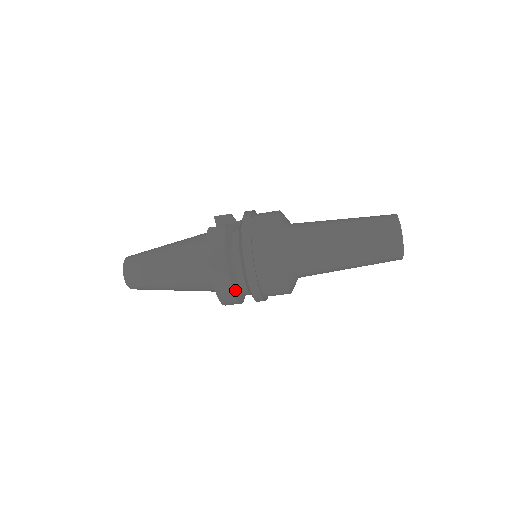
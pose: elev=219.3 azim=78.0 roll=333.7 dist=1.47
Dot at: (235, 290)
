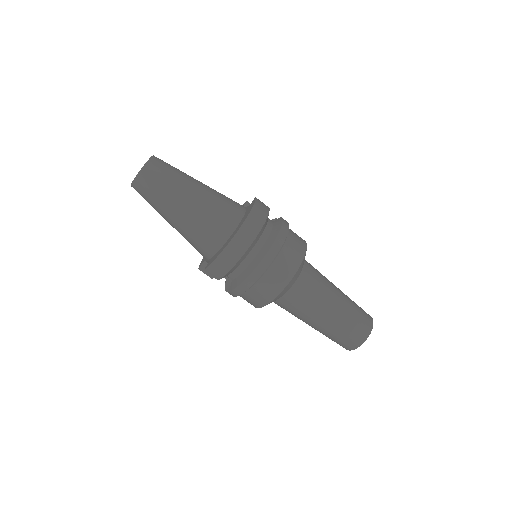
Dot at: (243, 256)
